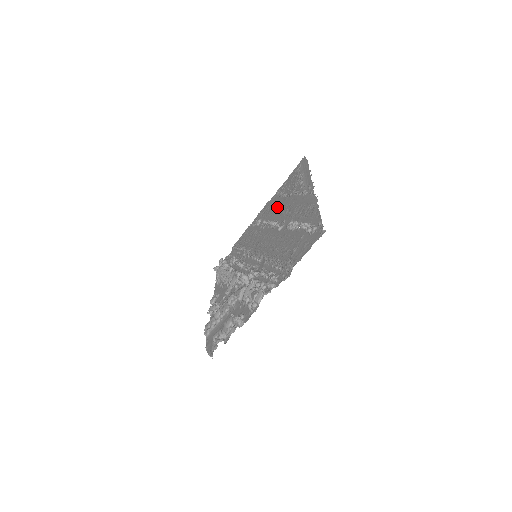
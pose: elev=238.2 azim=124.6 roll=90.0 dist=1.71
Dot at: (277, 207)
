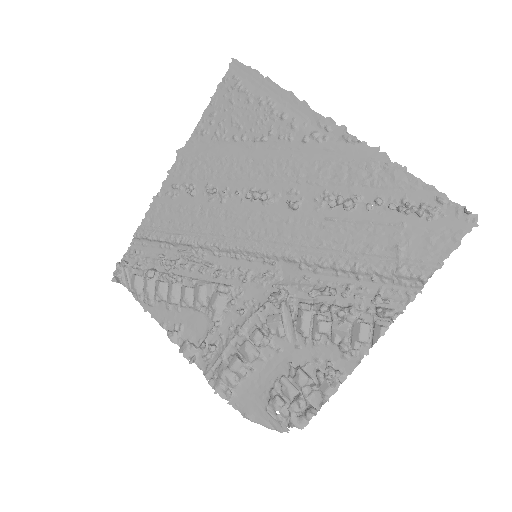
Dot at: (236, 162)
